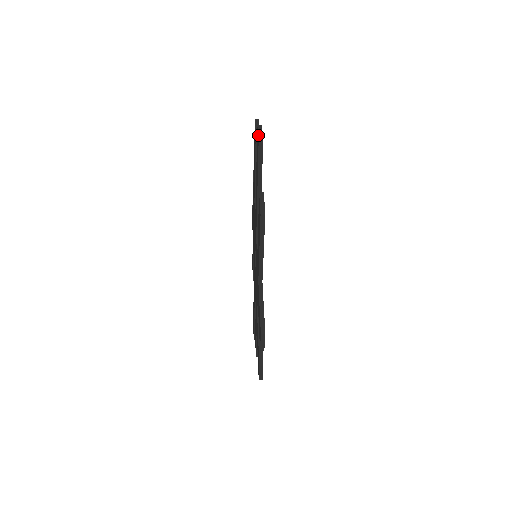
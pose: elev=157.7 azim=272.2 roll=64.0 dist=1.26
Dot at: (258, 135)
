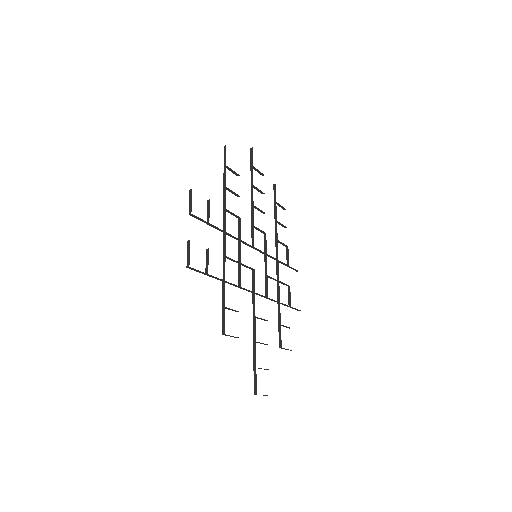
Dot at: occluded
